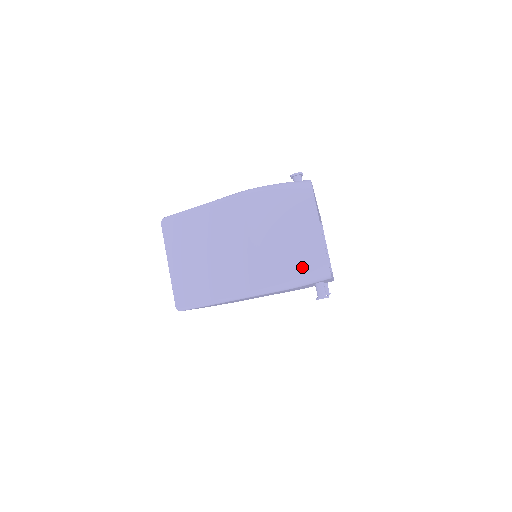
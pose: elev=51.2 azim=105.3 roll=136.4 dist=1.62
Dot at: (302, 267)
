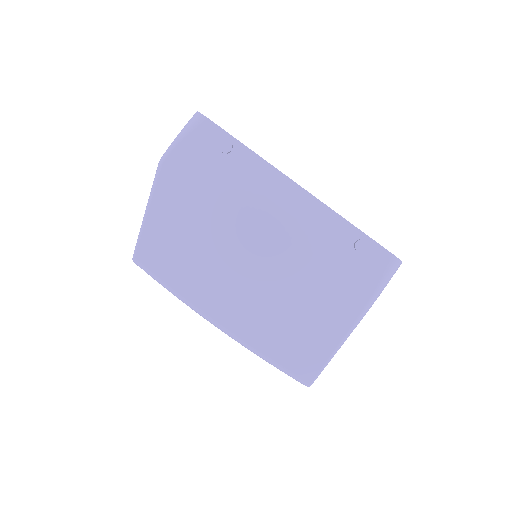
Dot at: occluded
